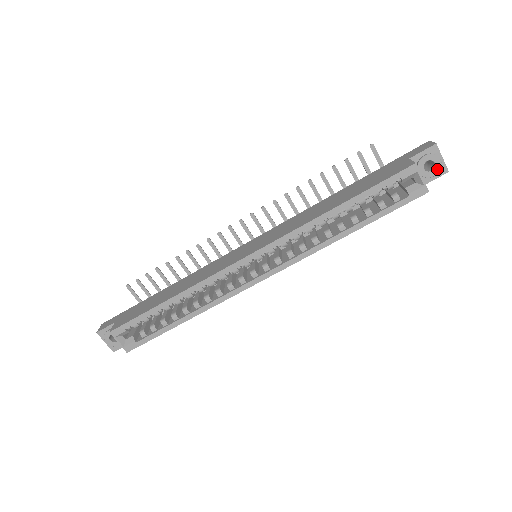
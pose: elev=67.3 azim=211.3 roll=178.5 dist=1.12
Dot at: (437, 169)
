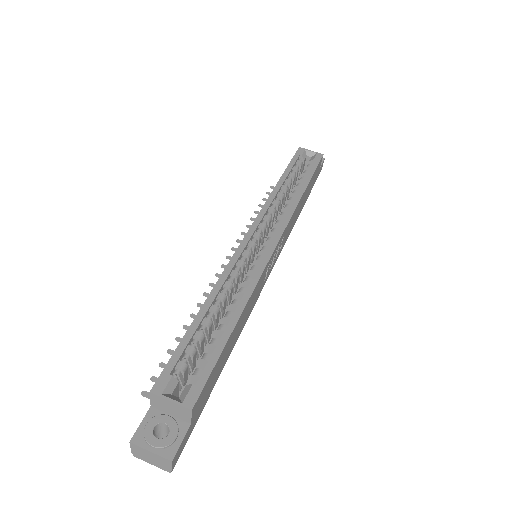
Dot at: occluded
